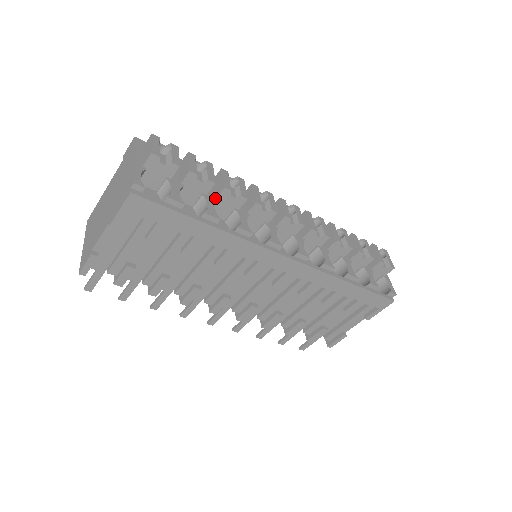
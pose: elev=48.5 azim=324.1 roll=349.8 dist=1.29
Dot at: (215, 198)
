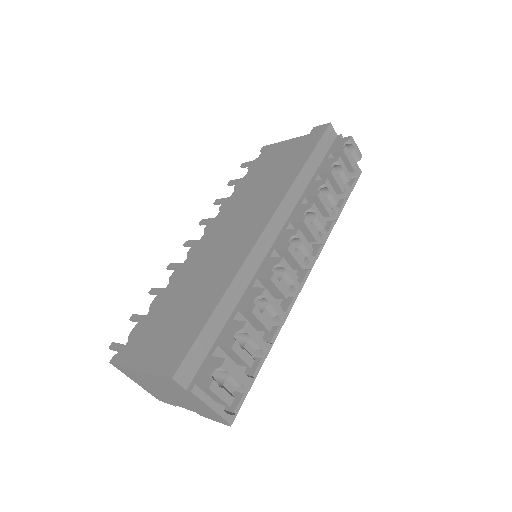
Dot at: (257, 331)
